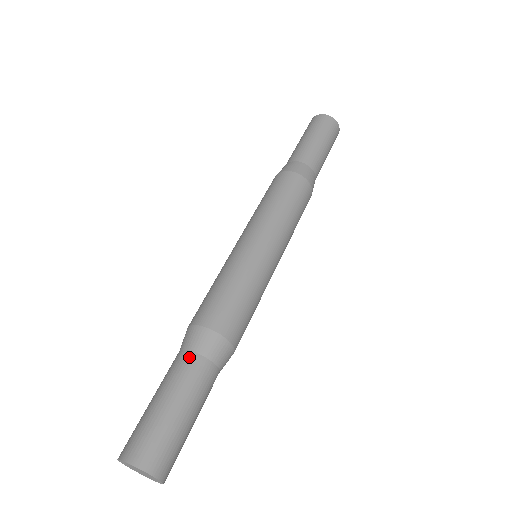
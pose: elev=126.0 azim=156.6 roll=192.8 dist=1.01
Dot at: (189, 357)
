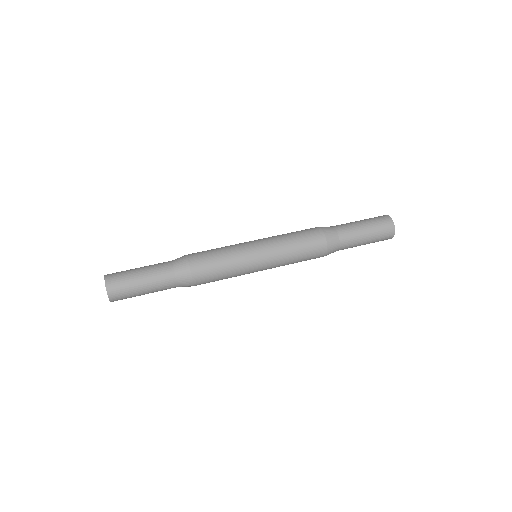
Dot at: (169, 265)
